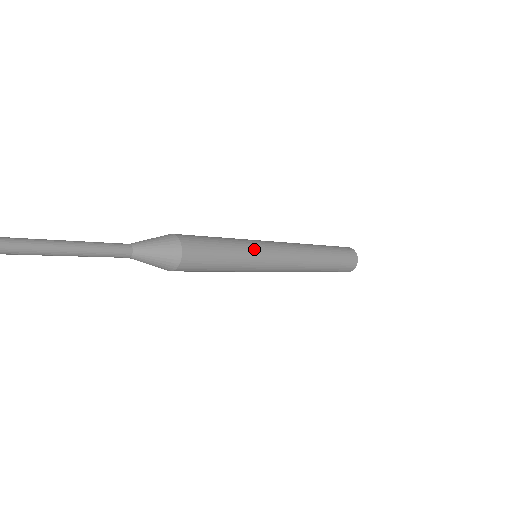
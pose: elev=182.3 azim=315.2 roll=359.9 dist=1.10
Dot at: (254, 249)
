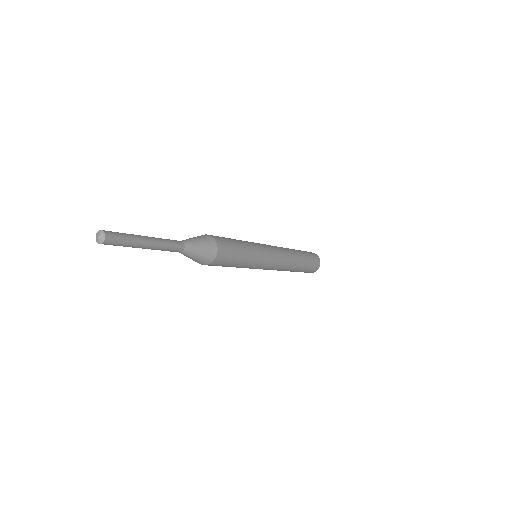
Dot at: (259, 250)
